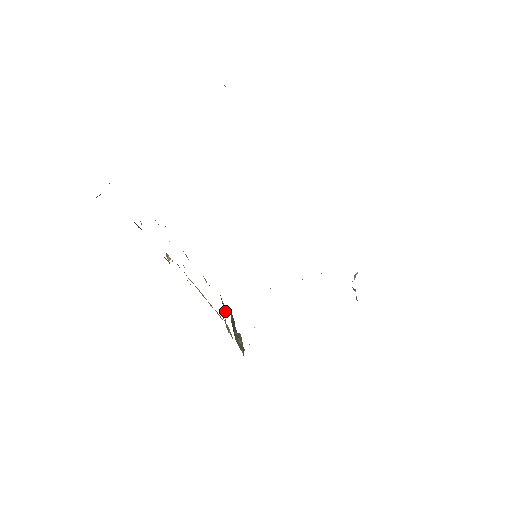
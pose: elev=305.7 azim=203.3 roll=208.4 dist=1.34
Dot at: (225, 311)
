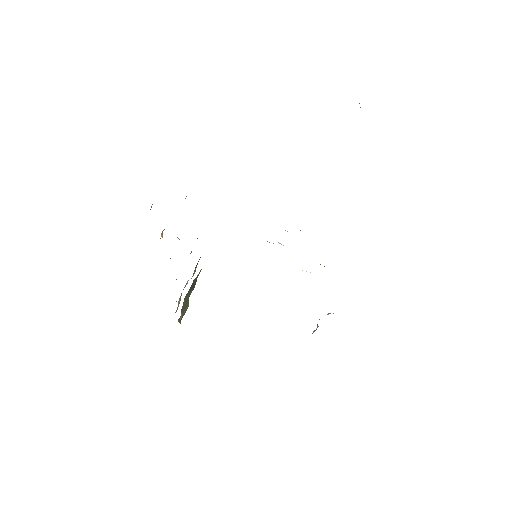
Dot at: (192, 276)
